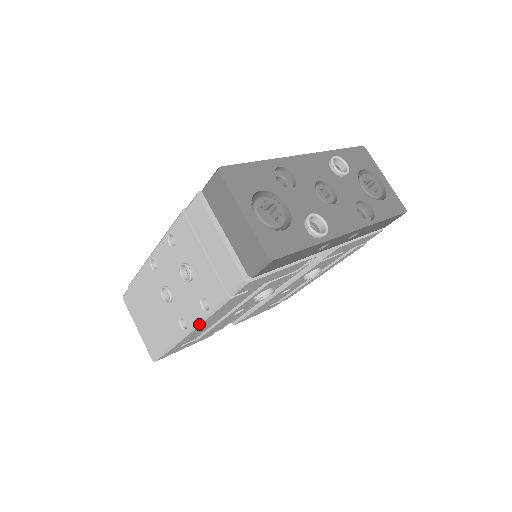
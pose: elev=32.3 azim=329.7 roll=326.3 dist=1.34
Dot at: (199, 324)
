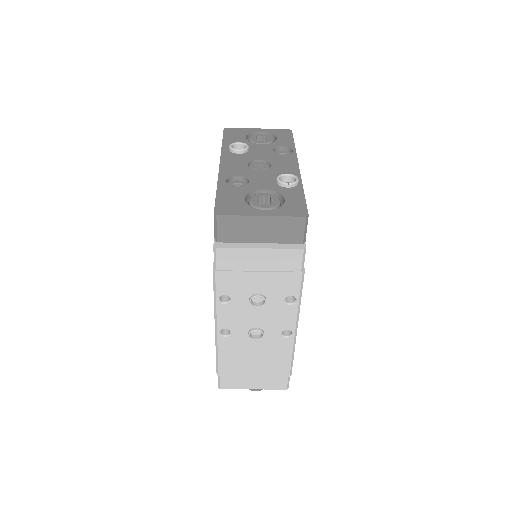
Dot at: (298, 317)
